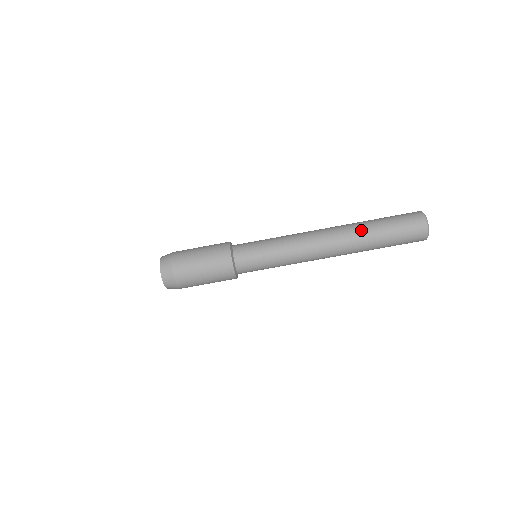
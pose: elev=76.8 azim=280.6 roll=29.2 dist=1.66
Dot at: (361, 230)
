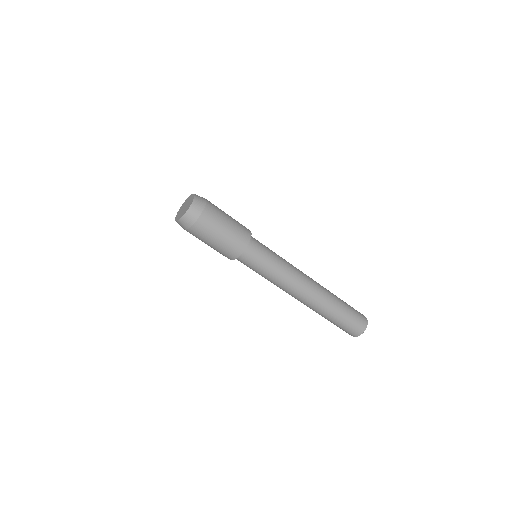
Dot at: (333, 297)
